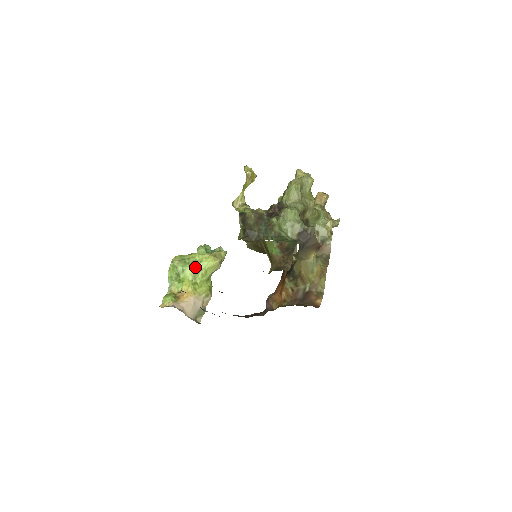
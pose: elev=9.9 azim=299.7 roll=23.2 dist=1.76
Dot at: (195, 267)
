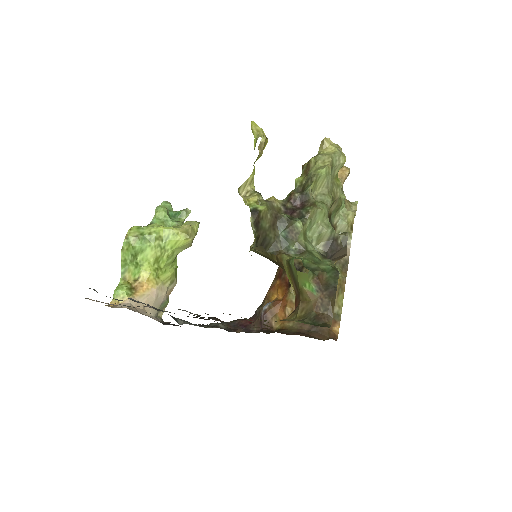
Dot at: (159, 246)
